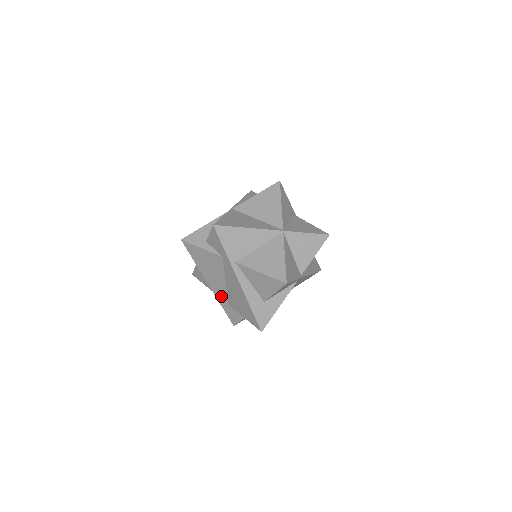
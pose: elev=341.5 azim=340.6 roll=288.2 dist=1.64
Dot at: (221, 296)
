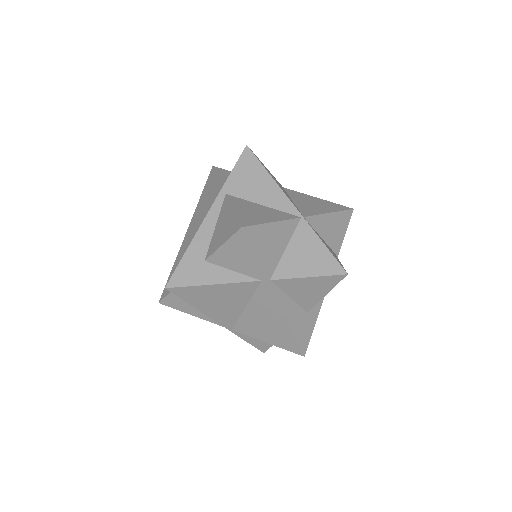
Dot at: (183, 250)
